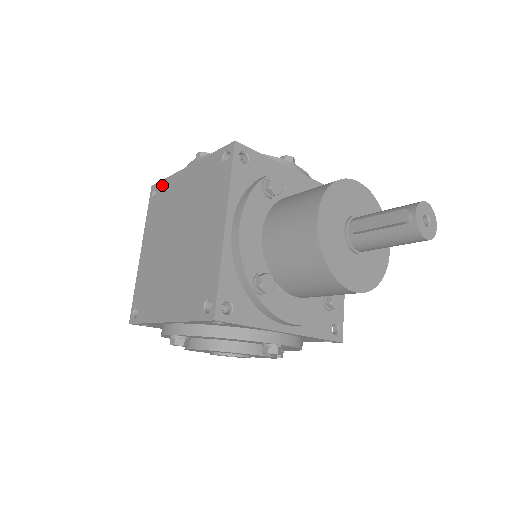
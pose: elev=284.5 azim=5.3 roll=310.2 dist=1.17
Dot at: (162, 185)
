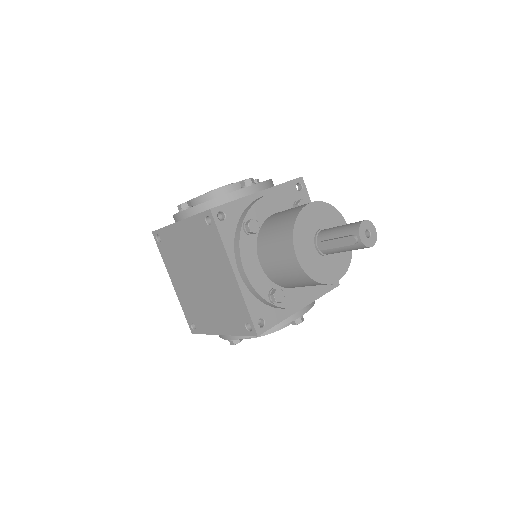
Dot at: (162, 233)
